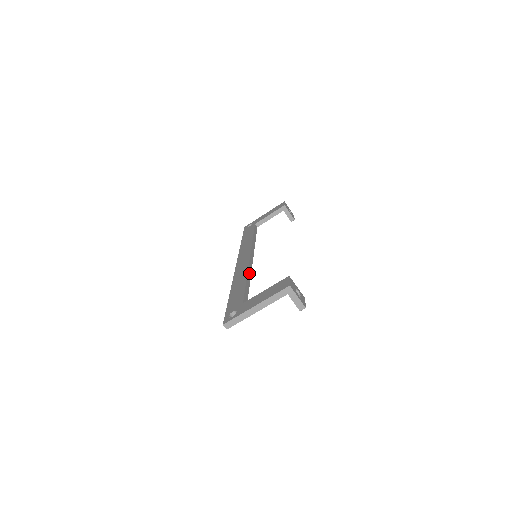
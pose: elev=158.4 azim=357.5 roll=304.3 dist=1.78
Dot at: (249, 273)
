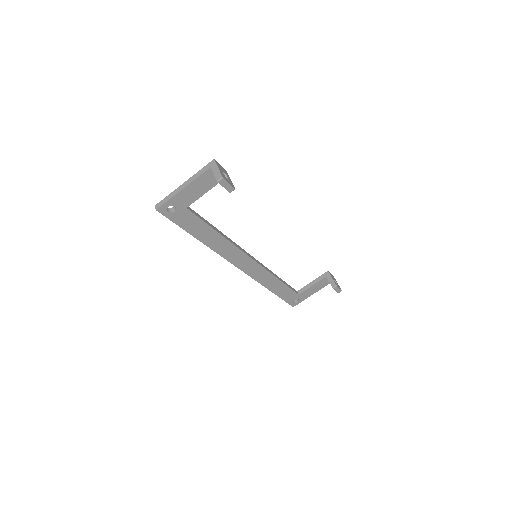
Dot at: (229, 239)
